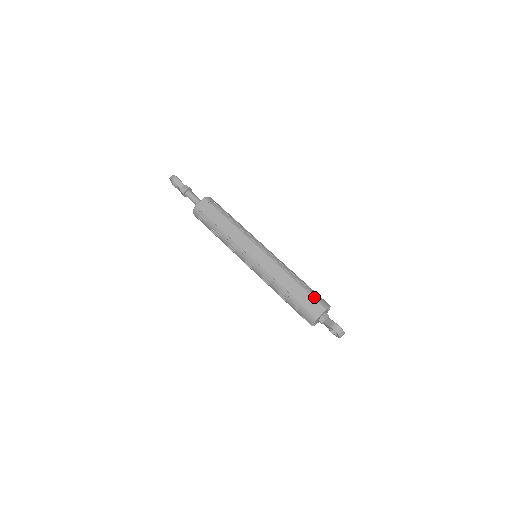
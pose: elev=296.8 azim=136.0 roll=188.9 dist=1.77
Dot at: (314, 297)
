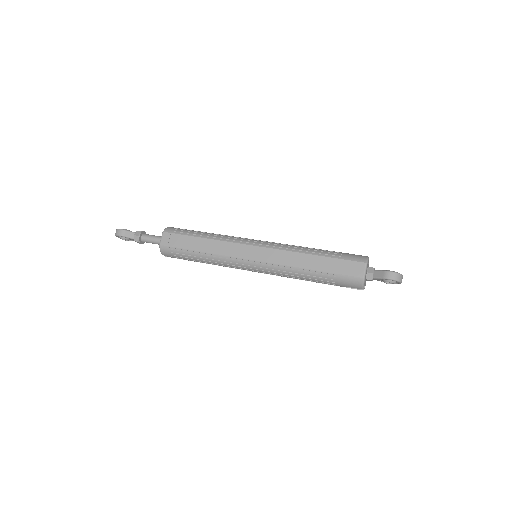
Dot at: (346, 259)
